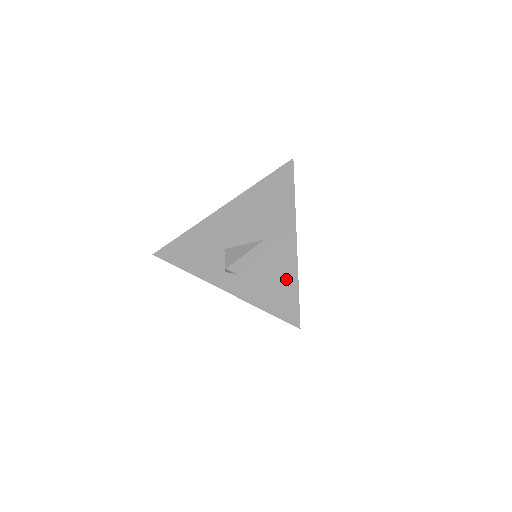
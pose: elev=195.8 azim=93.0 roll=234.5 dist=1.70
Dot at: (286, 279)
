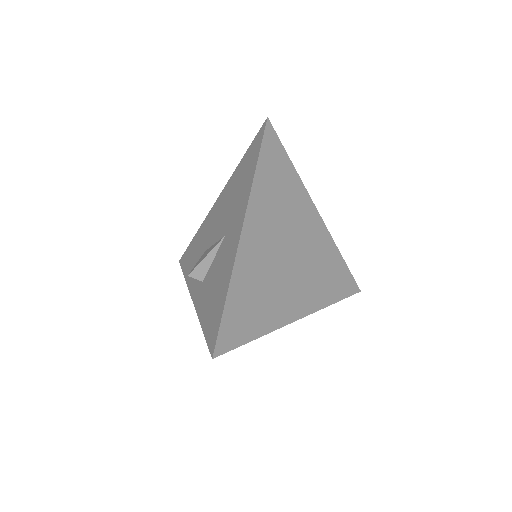
Dot at: (222, 288)
